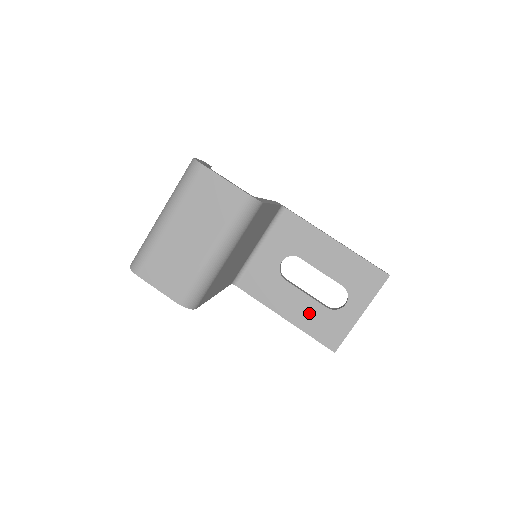
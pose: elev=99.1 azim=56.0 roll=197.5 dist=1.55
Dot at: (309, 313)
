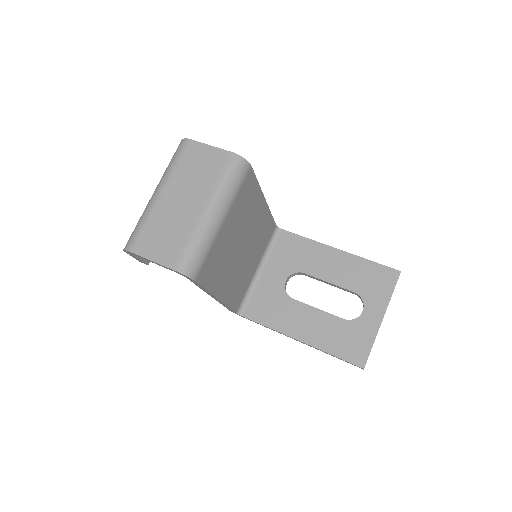
Dot at: (325, 329)
